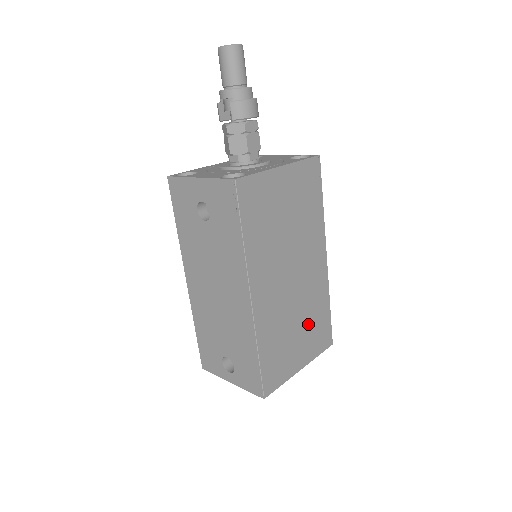
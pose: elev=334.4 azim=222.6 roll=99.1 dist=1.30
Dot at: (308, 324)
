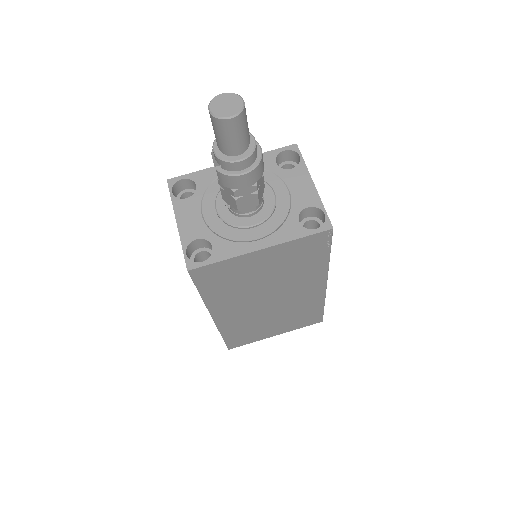
Dot at: (289, 318)
